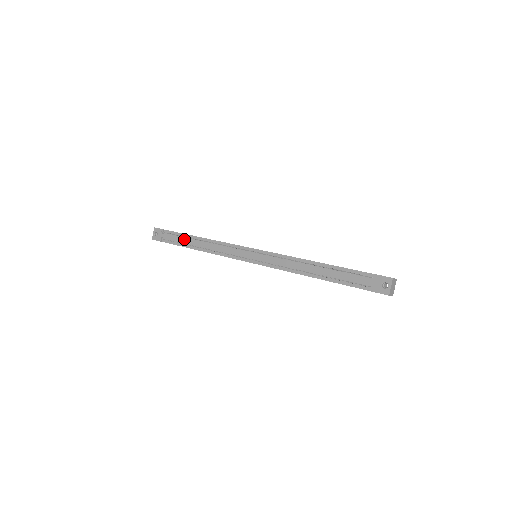
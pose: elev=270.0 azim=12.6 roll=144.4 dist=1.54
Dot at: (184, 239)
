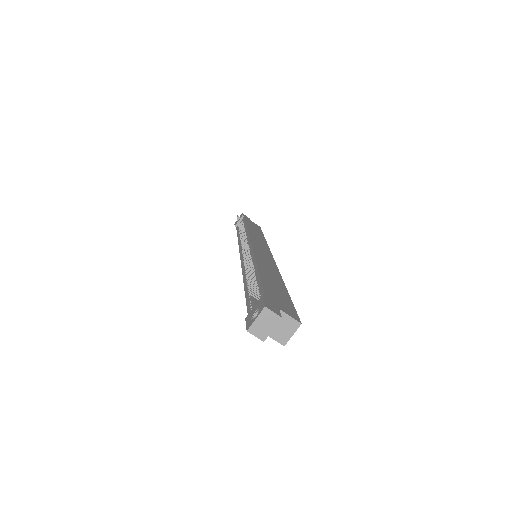
Dot at: occluded
